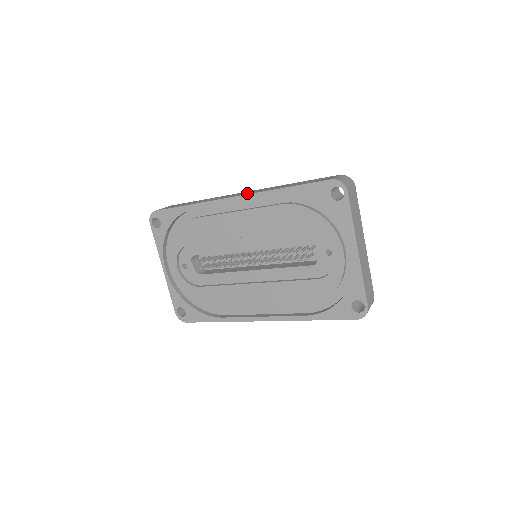
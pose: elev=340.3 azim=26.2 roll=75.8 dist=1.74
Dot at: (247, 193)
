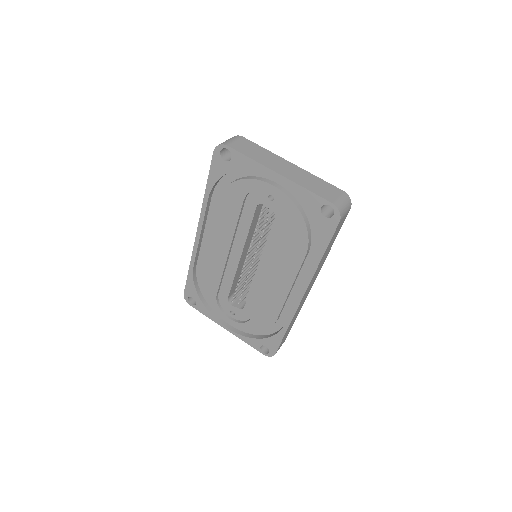
Dot at: occluded
